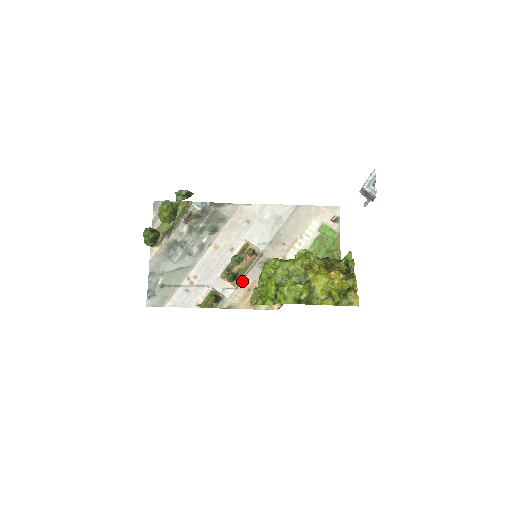
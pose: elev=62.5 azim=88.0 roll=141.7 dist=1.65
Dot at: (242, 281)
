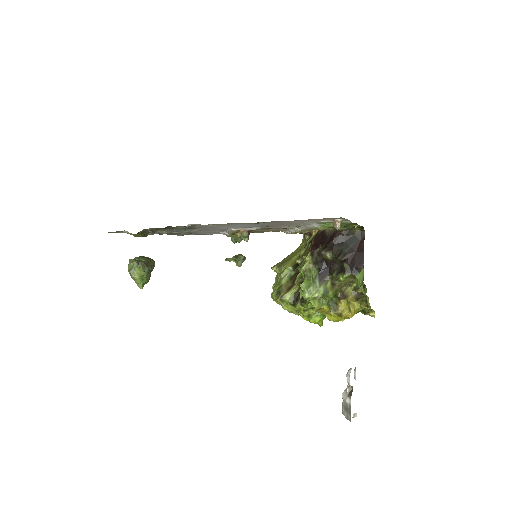
Dot at: occluded
